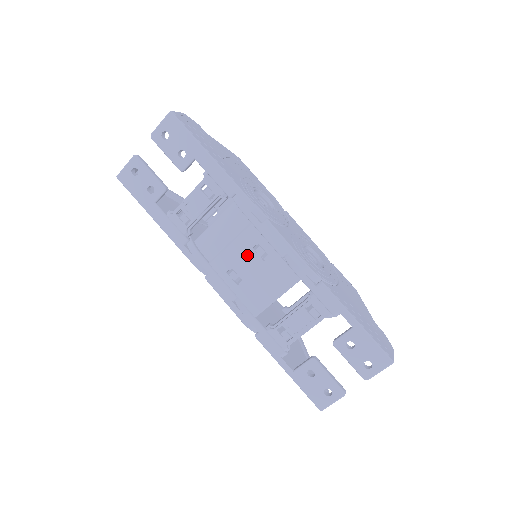
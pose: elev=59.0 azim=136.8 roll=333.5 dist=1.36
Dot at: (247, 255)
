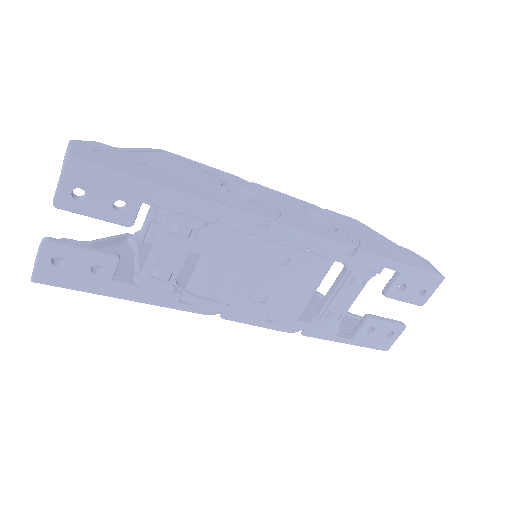
Dot at: (264, 271)
